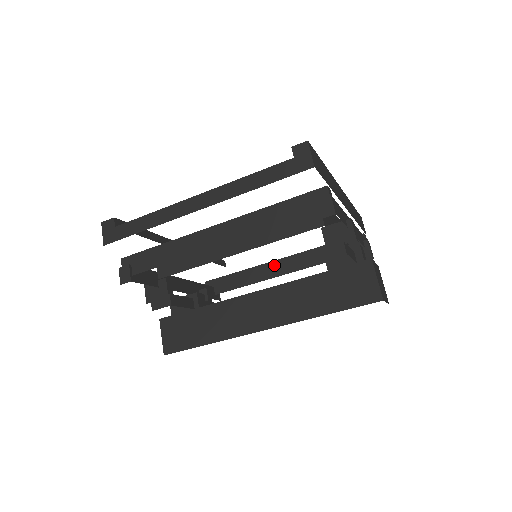
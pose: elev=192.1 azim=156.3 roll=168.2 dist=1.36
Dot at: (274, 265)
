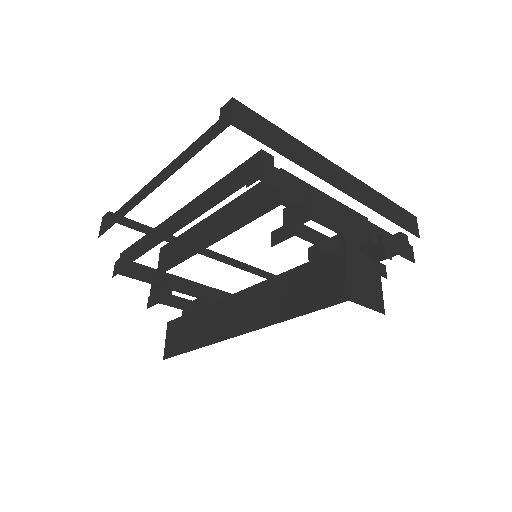
Dot at: occluded
